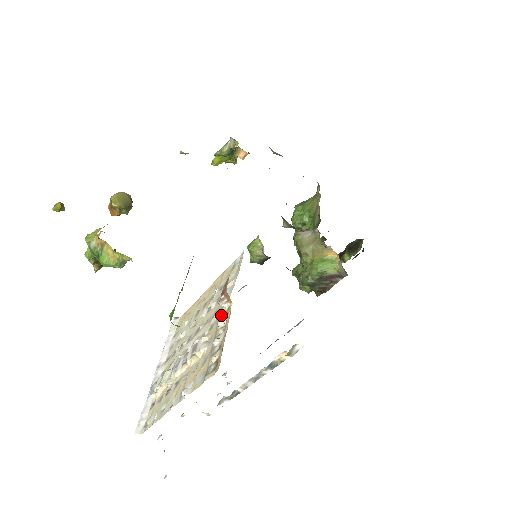
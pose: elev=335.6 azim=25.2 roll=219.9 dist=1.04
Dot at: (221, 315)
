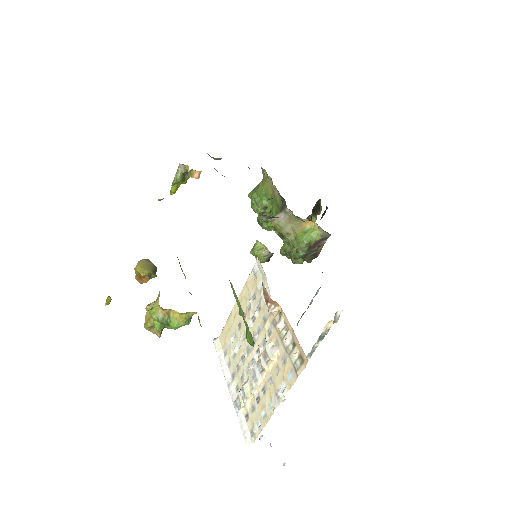
Dot at: (274, 319)
